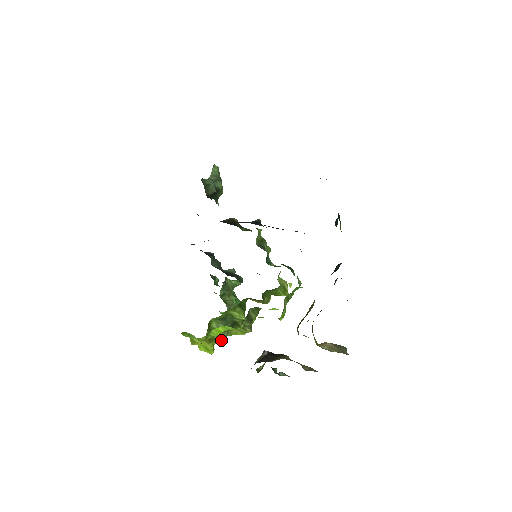
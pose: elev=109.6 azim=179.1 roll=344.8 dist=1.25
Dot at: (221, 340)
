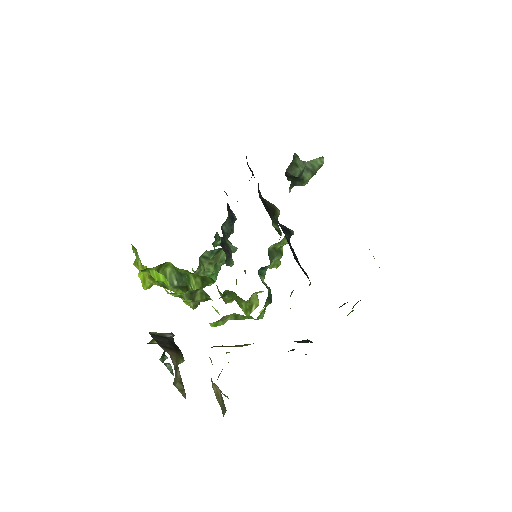
Dot at: occluded
